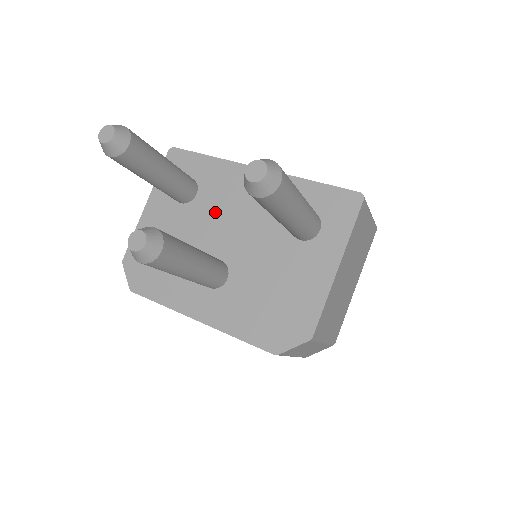
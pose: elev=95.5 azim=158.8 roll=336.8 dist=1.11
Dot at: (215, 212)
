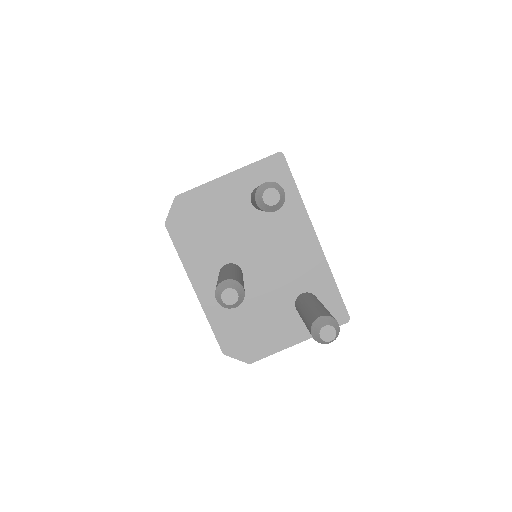
Dot at: (267, 236)
